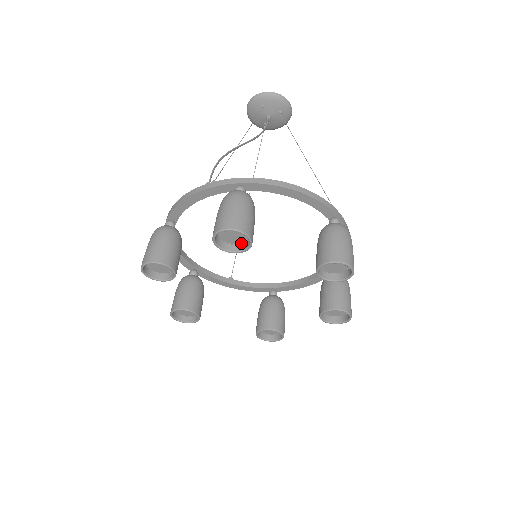
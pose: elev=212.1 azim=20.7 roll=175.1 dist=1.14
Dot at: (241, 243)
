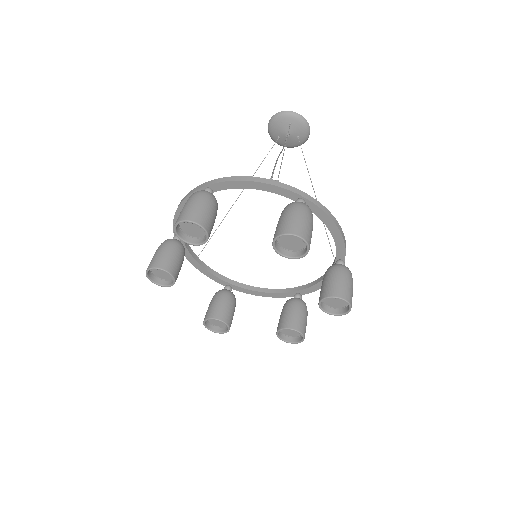
Dot at: (289, 249)
